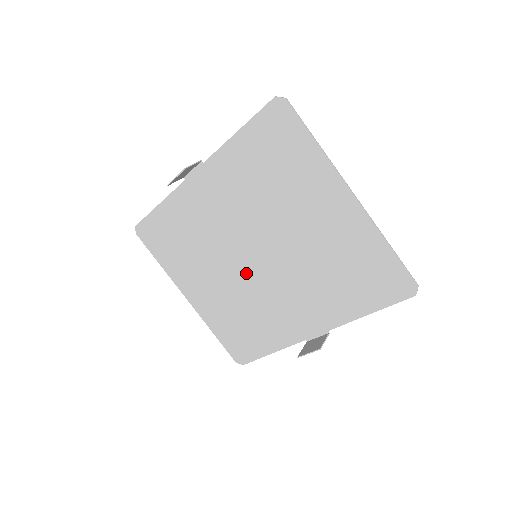
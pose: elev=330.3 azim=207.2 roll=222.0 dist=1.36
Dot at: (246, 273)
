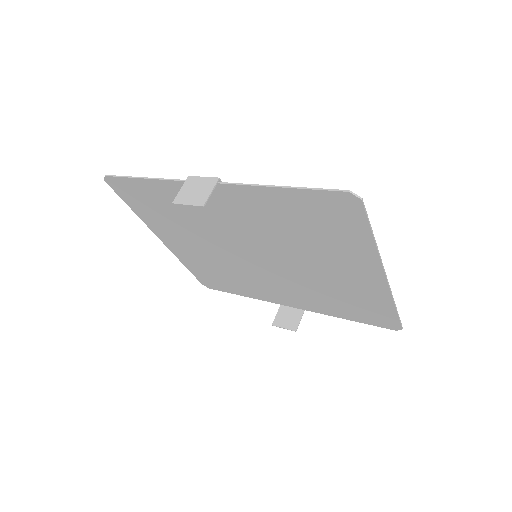
Dot at: (239, 258)
